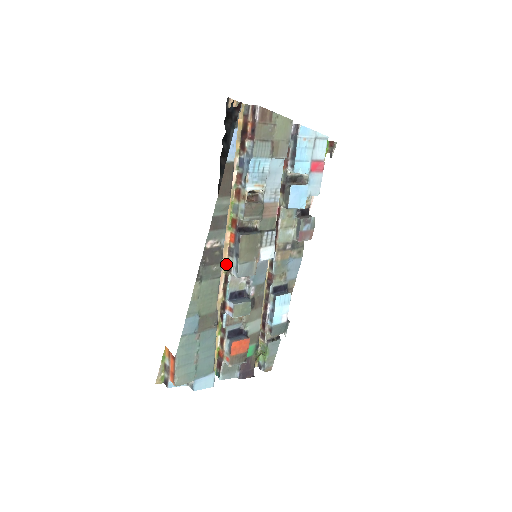
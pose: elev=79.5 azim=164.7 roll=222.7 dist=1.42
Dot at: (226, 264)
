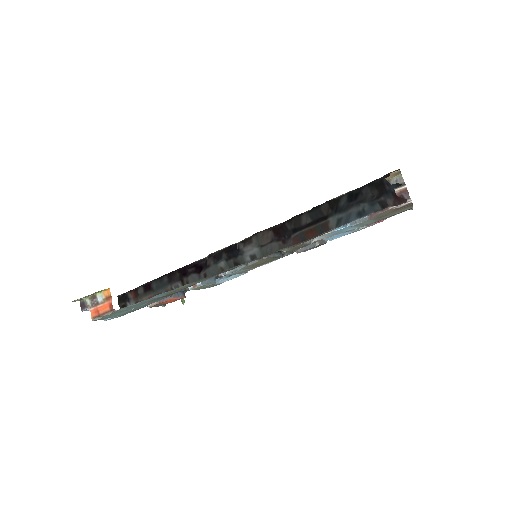
Dot at: occluded
